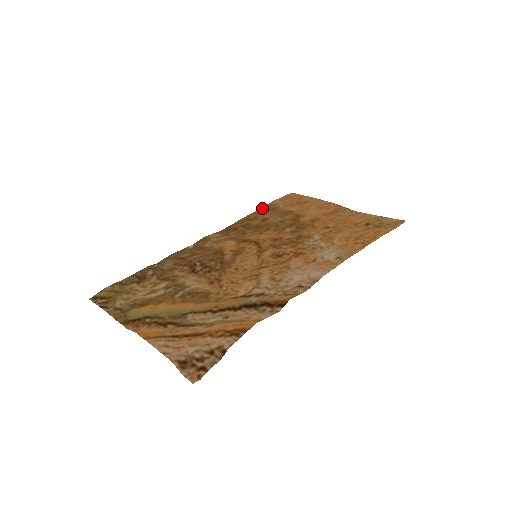
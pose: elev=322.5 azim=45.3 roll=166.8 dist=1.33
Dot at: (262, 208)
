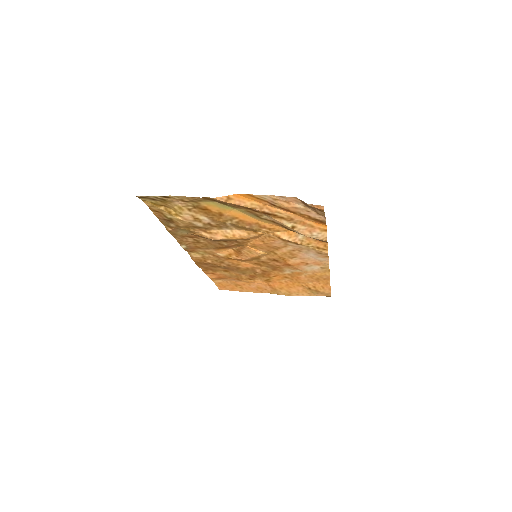
Dot at: (210, 277)
